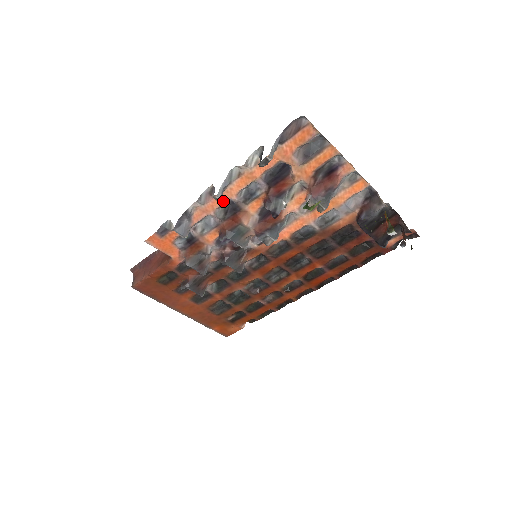
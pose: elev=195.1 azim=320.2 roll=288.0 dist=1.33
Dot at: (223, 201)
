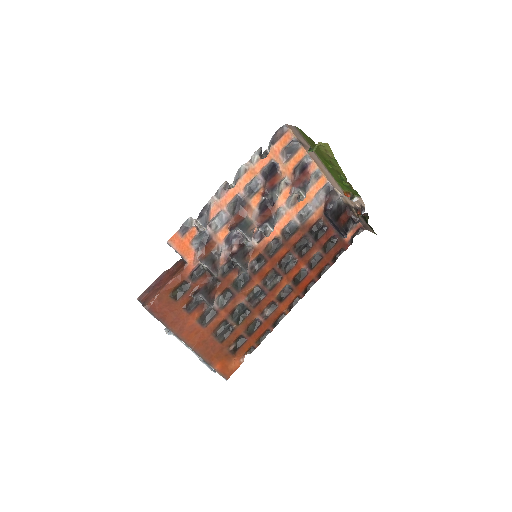
Dot at: (233, 195)
